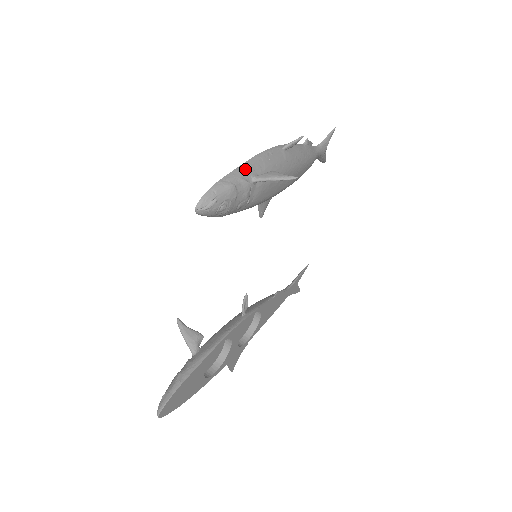
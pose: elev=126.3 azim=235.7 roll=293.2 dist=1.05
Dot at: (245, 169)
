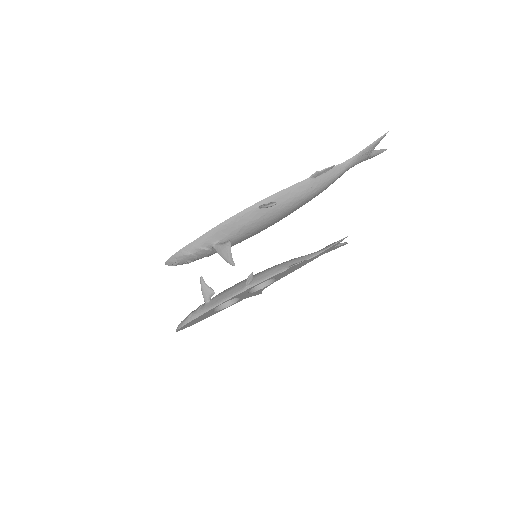
Dot at: (205, 239)
